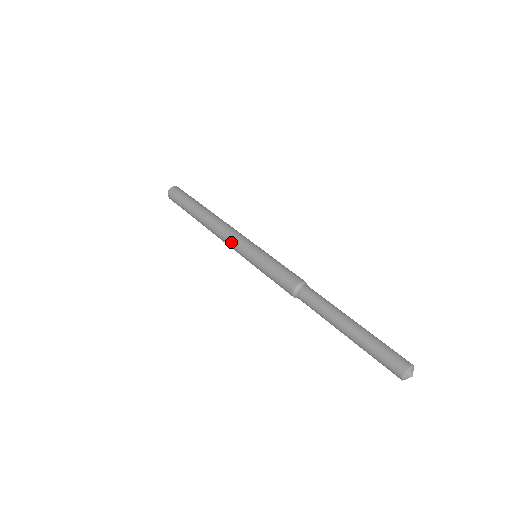
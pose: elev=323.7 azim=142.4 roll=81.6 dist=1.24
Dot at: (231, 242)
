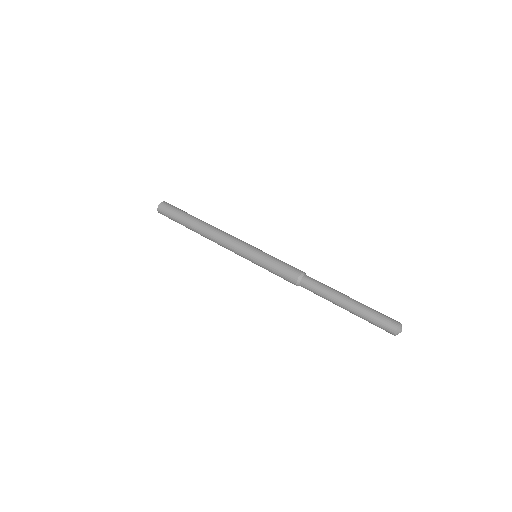
Dot at: (233, 243)
